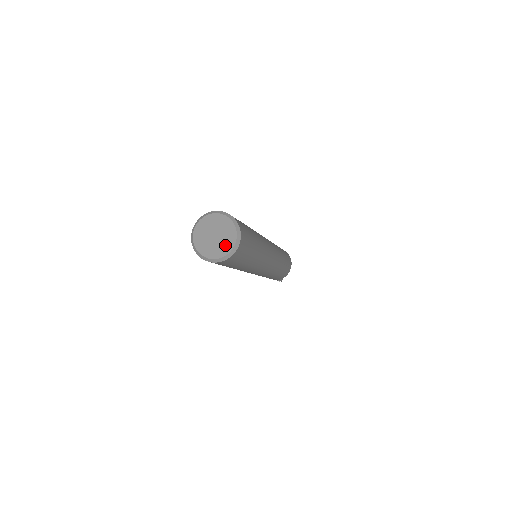
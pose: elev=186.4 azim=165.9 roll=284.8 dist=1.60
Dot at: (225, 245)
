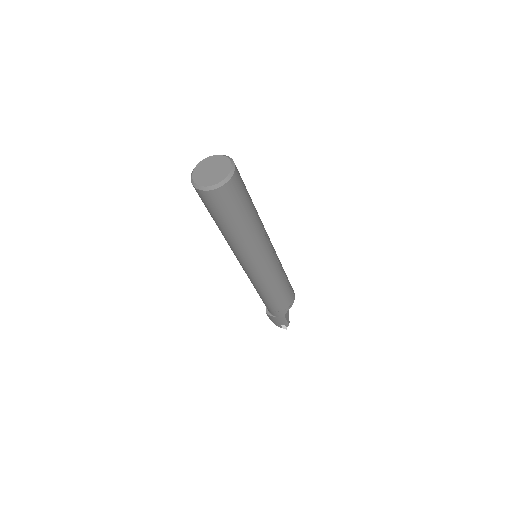
Dot at: (222, 173)
